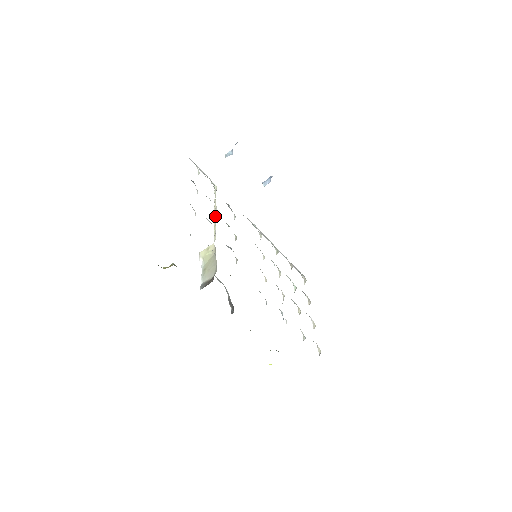
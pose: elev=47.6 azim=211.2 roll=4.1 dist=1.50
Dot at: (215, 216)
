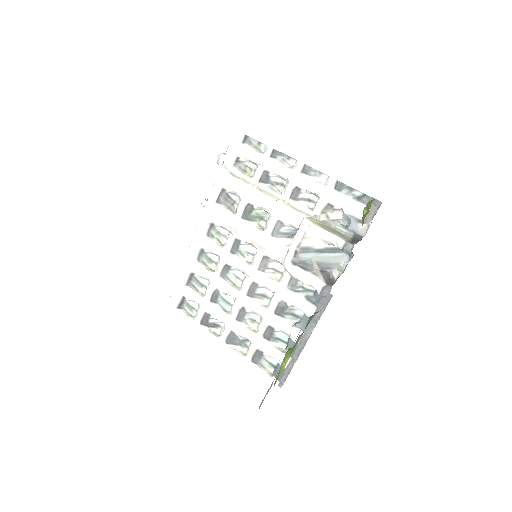
Dot at: (274, 197)
